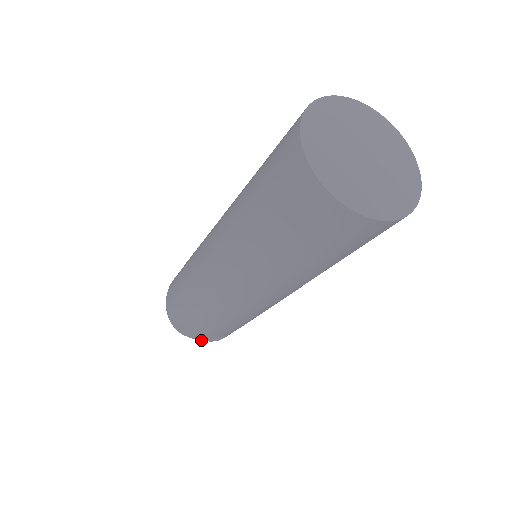
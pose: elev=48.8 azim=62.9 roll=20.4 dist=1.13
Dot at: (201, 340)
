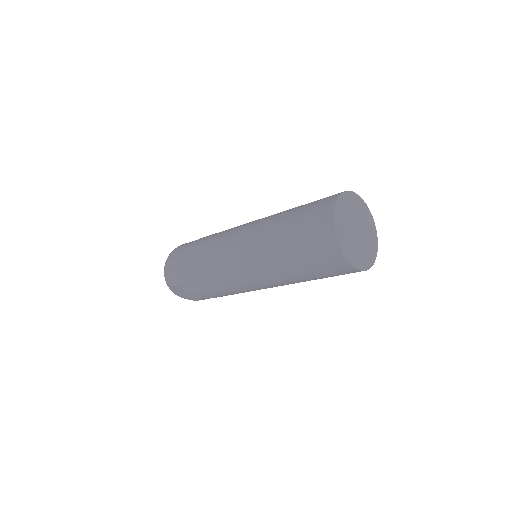
Dot at: occluded
